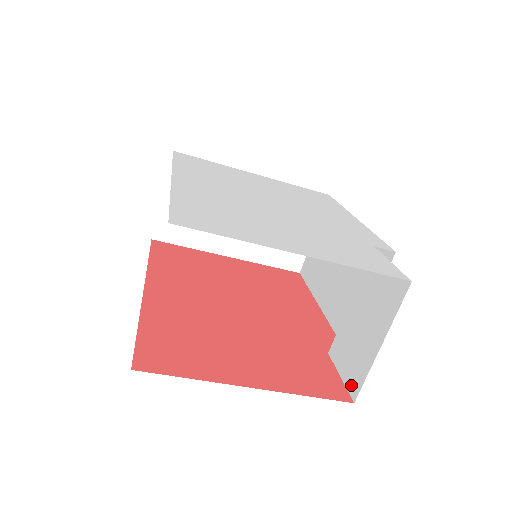
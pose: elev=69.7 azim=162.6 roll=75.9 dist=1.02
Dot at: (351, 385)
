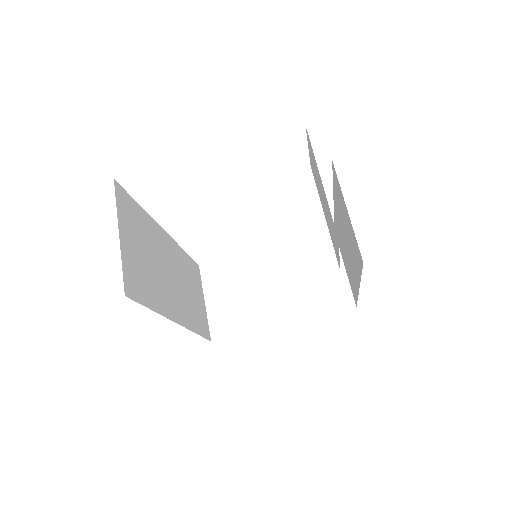
Dot at: (337, 240)
